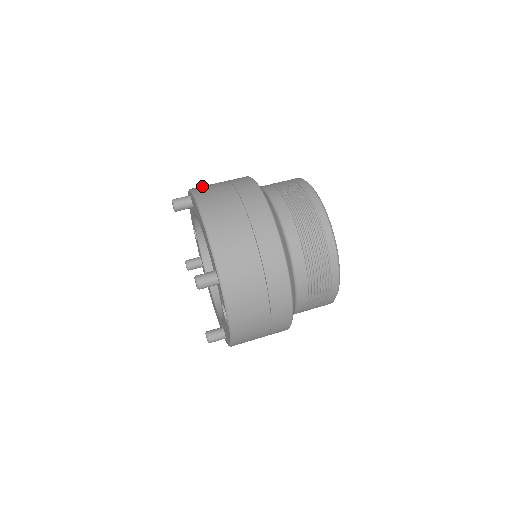
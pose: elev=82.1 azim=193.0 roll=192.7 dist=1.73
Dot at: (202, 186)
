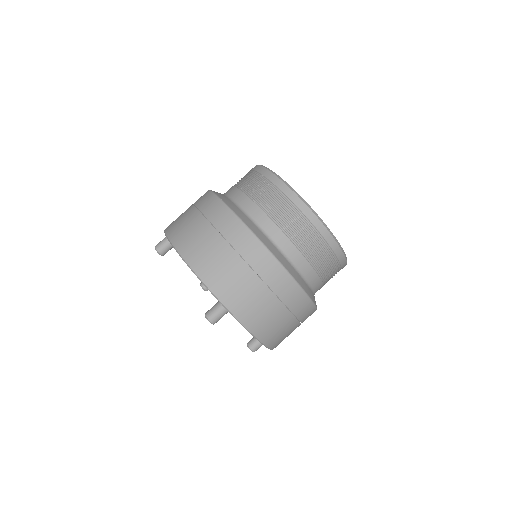
Dot at: (173, 222)
